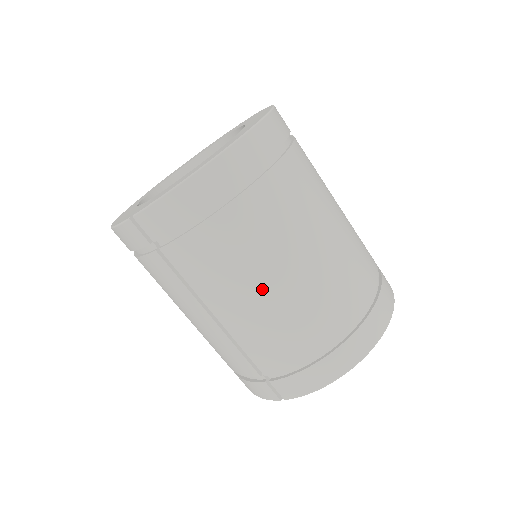
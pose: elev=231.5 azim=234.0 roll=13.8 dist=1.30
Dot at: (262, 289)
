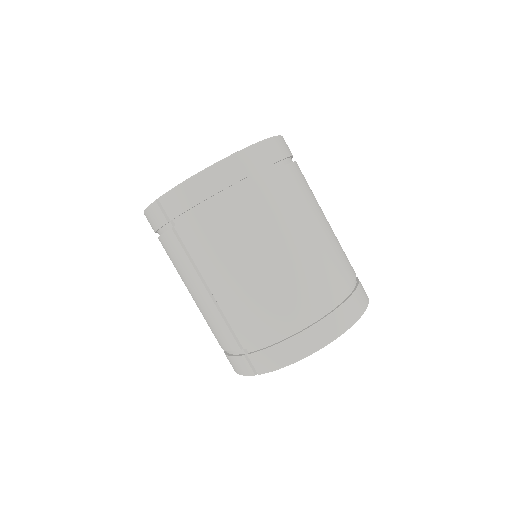
Dot at: (247, 267)
